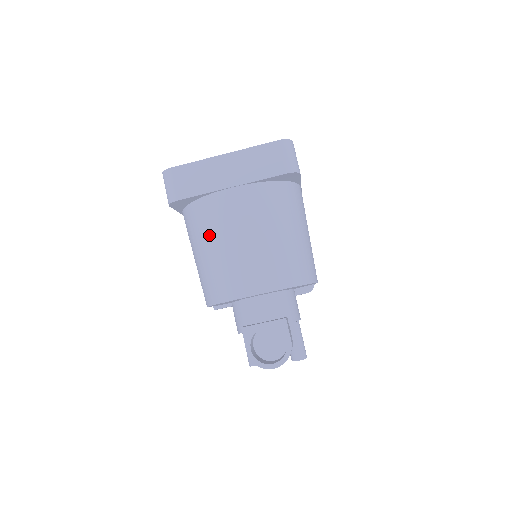
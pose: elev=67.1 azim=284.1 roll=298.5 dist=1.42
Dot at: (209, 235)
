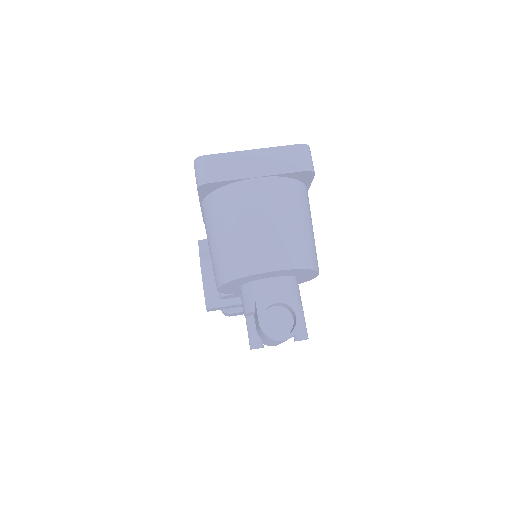
Dot at: (232, 217)
